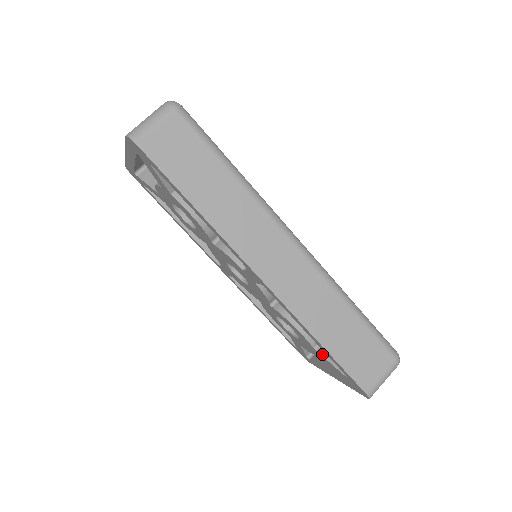
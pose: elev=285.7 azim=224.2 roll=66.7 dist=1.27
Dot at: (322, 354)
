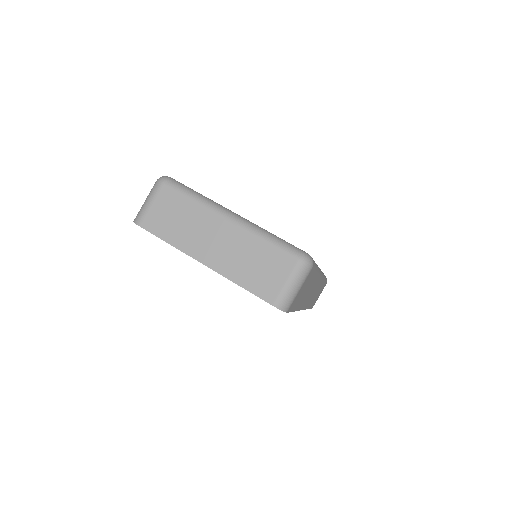
Dot at: occluded
